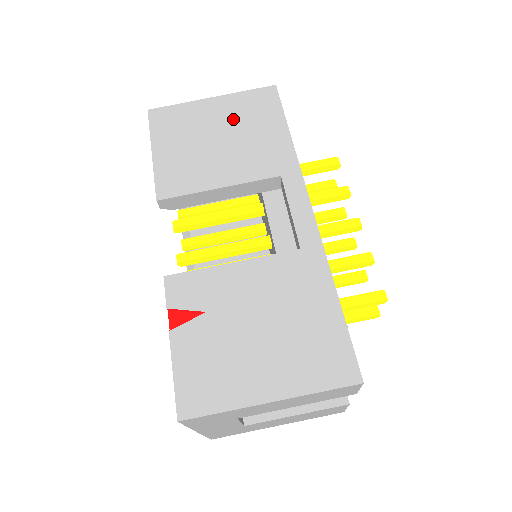
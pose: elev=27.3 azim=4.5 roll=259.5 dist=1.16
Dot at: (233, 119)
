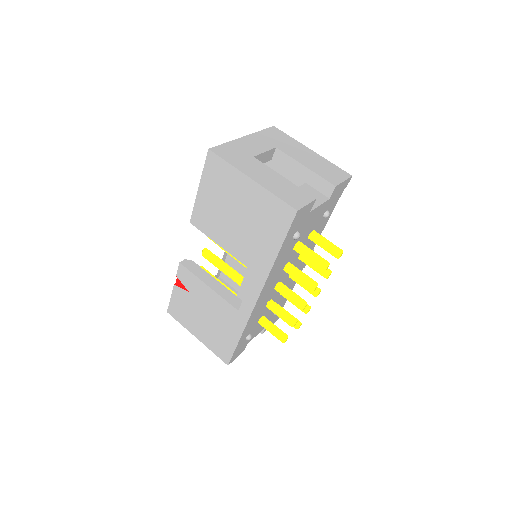
Dot at: (253, 211)
